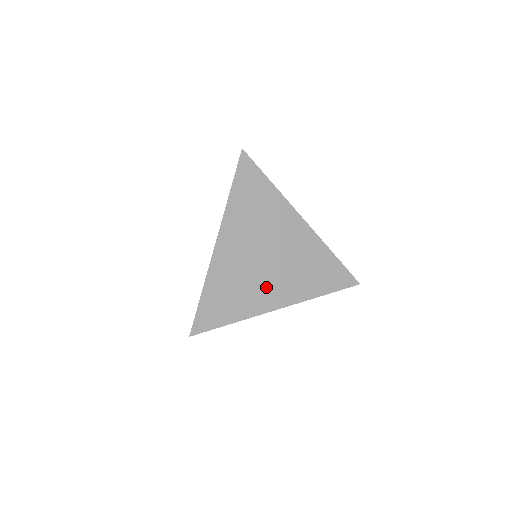
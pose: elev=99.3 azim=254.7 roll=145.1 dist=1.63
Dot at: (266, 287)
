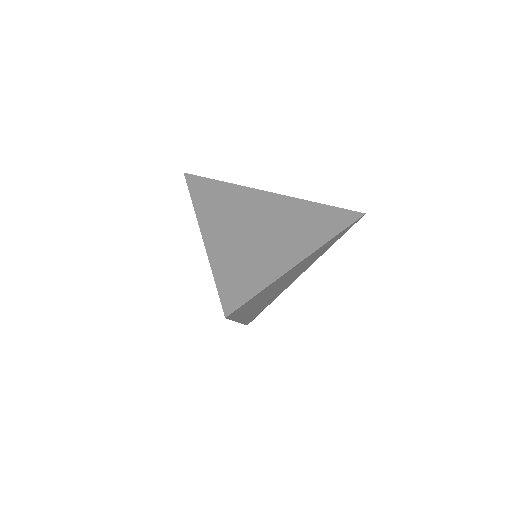
Dot at: (277, 248)
